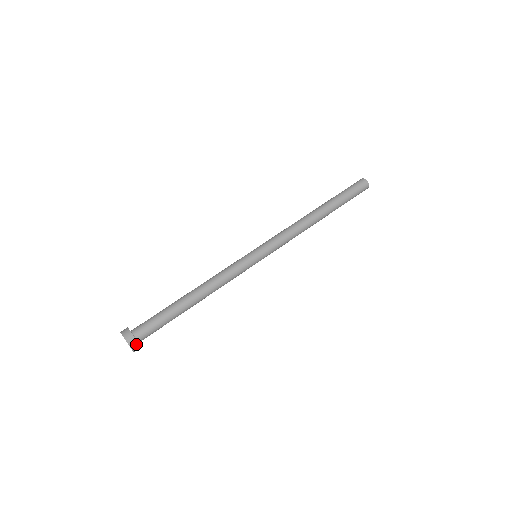
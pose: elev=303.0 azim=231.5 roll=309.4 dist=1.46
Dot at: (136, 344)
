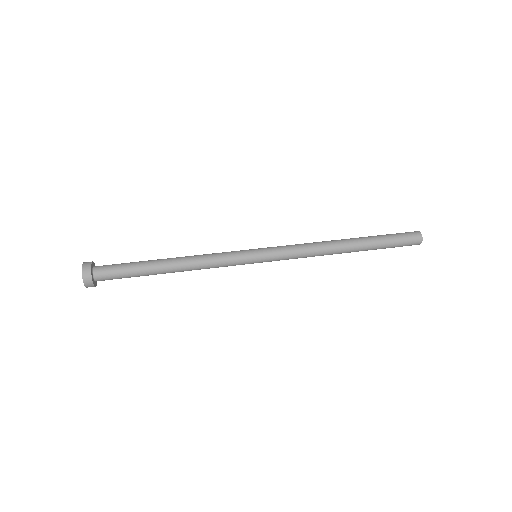
Dot at: (90, 279)
